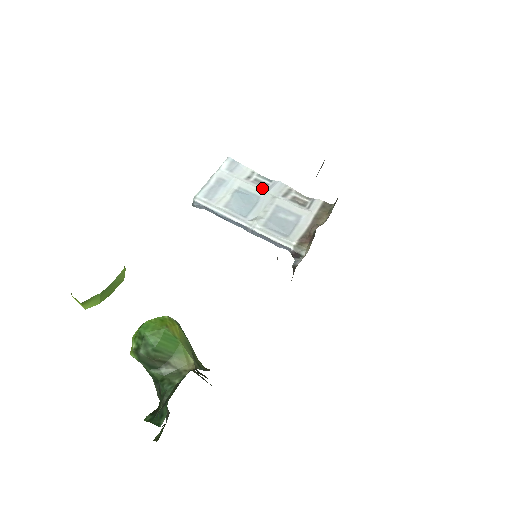
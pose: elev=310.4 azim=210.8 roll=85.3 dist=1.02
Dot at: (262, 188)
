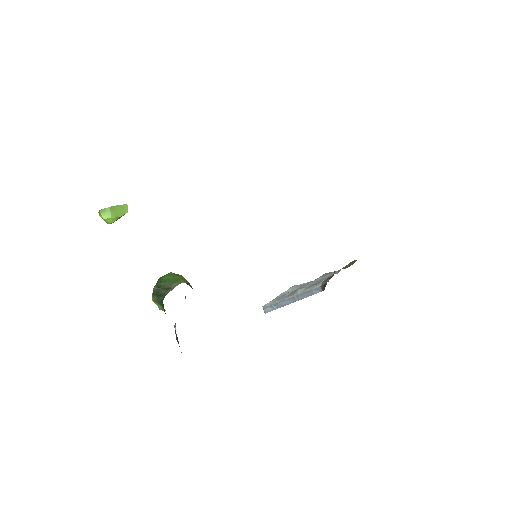
Dot at: occluded
